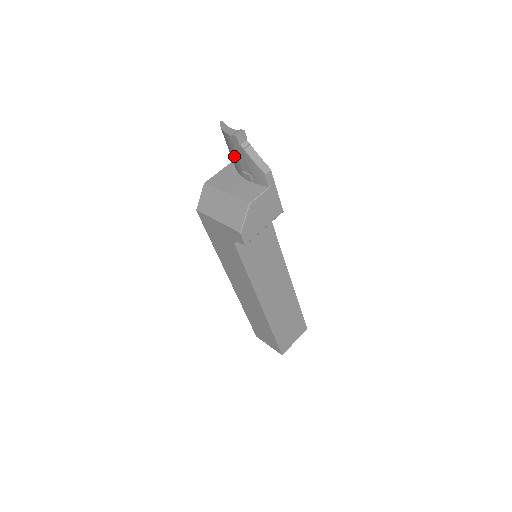
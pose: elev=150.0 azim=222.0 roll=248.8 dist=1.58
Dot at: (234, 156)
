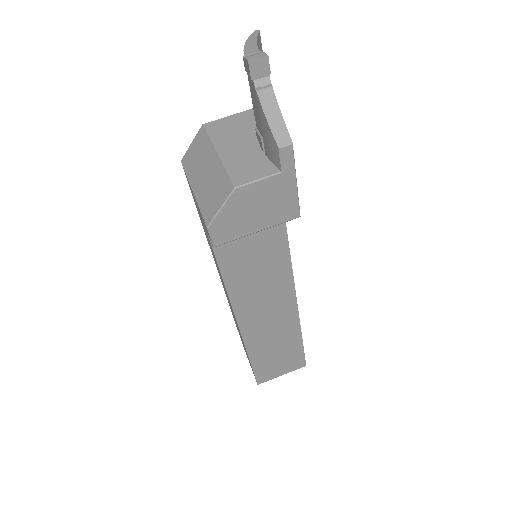
Dot at: occluded
